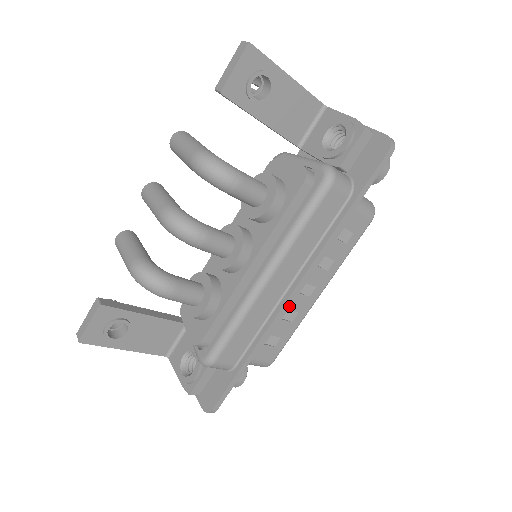
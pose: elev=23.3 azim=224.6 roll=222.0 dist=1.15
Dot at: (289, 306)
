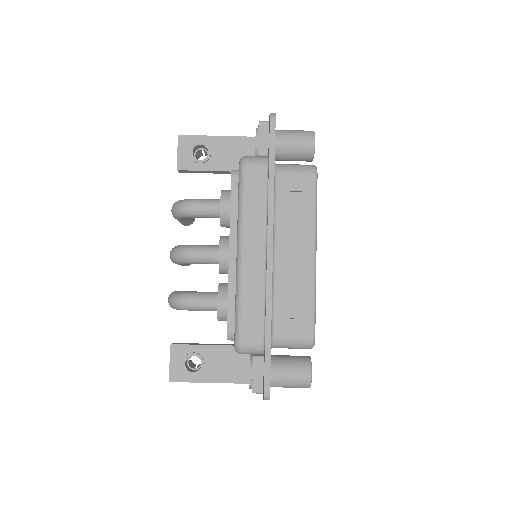
Dot at: (287, 274)
